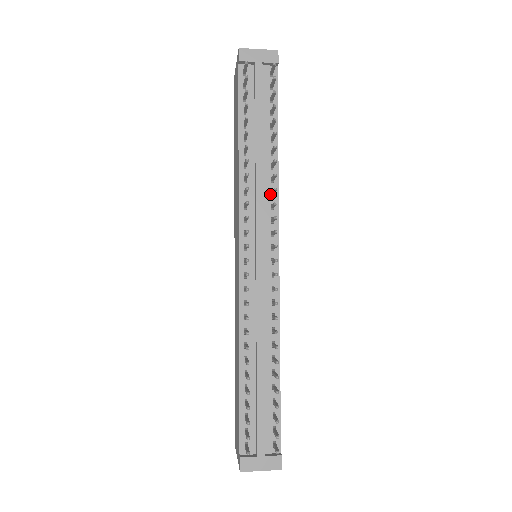
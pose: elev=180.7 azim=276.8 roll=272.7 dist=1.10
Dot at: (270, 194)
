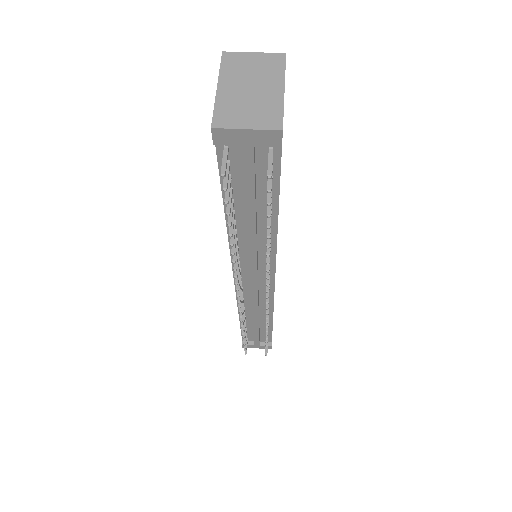
Dot at: (266, 250)
